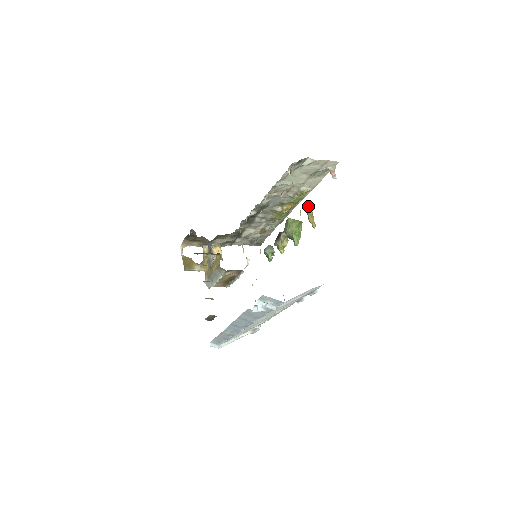
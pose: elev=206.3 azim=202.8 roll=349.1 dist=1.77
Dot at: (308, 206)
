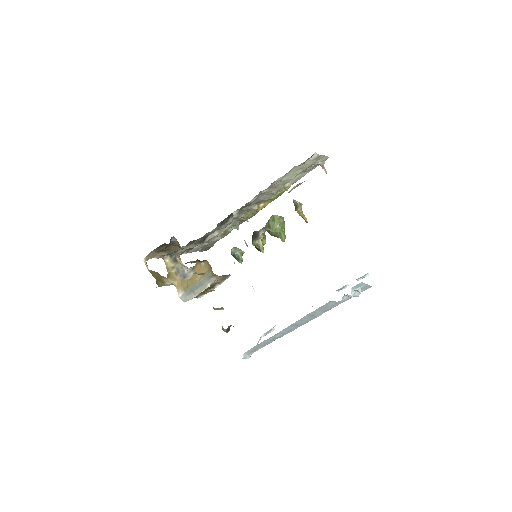
Dot at: (296, 201)
